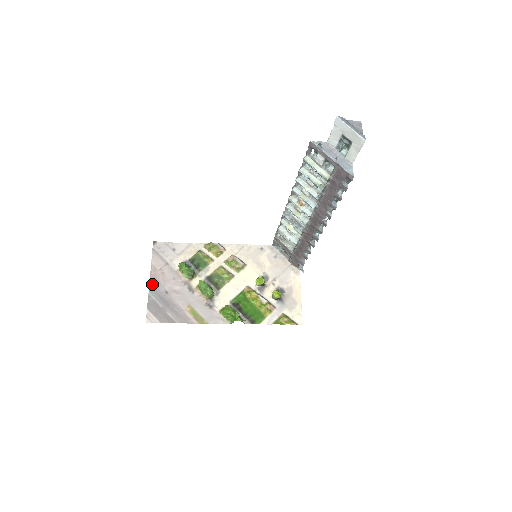
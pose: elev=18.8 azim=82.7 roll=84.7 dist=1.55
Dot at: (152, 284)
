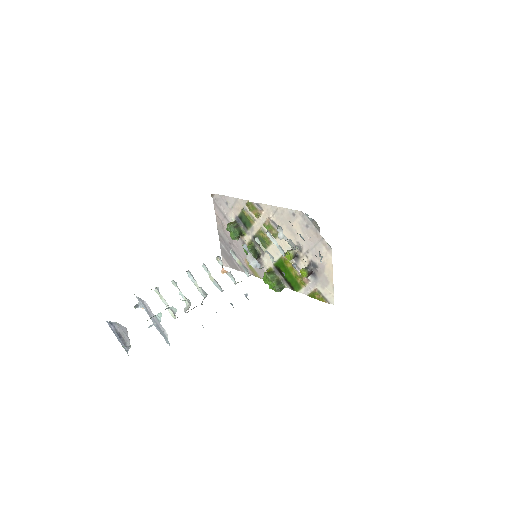
Dot at: (220, 234)
